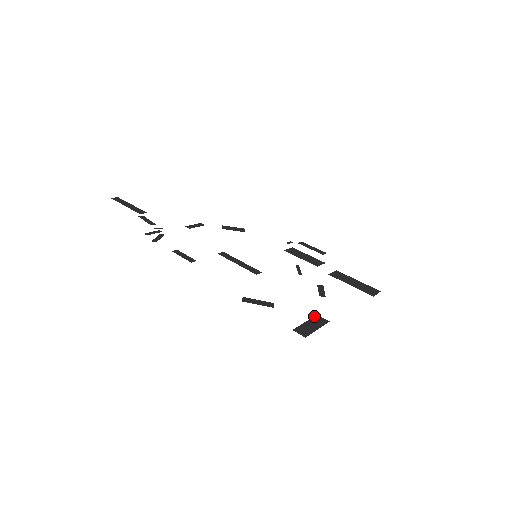
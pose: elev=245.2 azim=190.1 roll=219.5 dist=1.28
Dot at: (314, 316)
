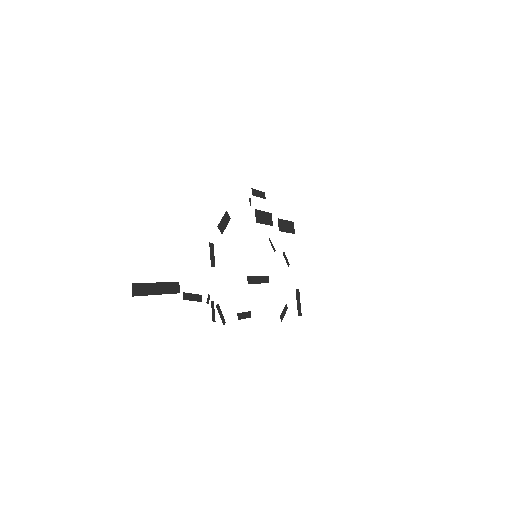
Dot at: (296, 293)
